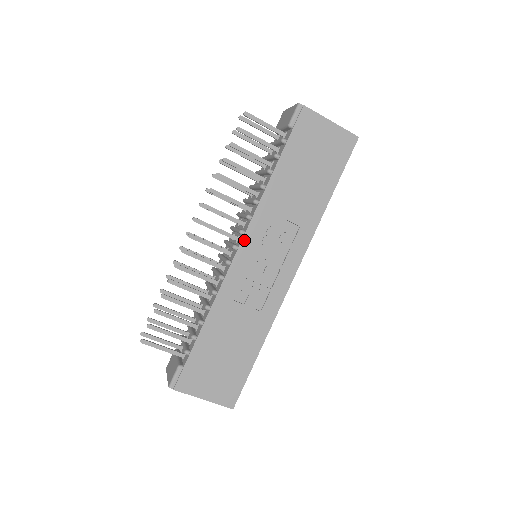
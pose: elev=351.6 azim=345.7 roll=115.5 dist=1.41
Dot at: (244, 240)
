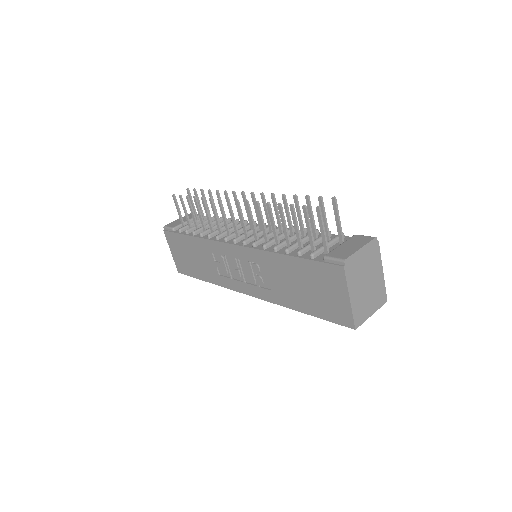
Dot at: (239, 247)
